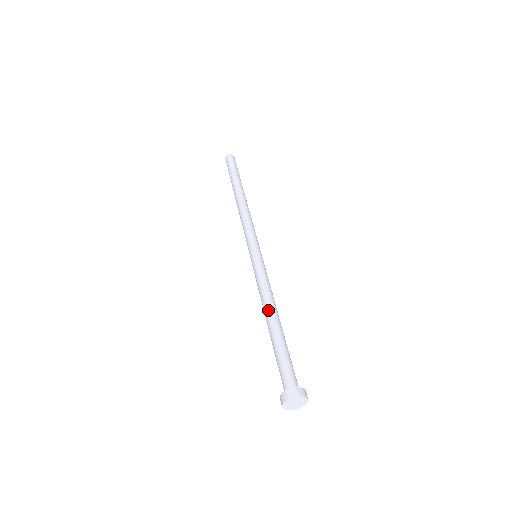
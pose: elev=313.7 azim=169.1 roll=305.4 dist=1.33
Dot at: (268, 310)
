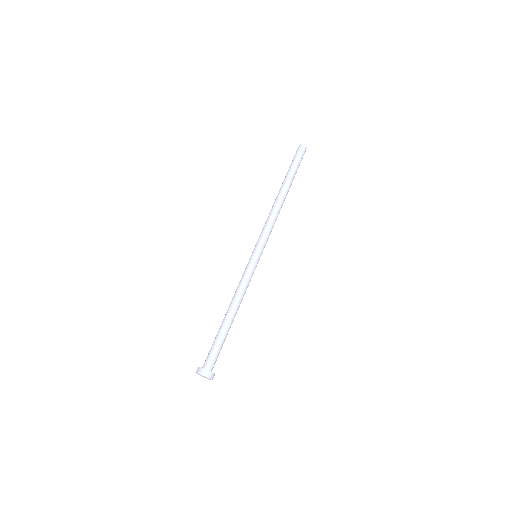
Dot at: (229, 306)
